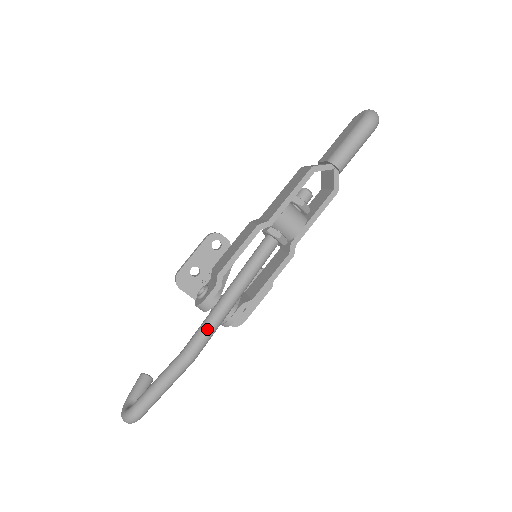
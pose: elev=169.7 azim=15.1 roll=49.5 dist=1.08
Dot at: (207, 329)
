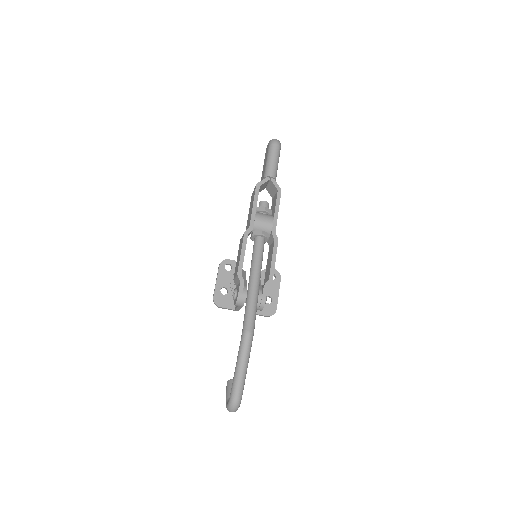
Dot at: (250, 309)
